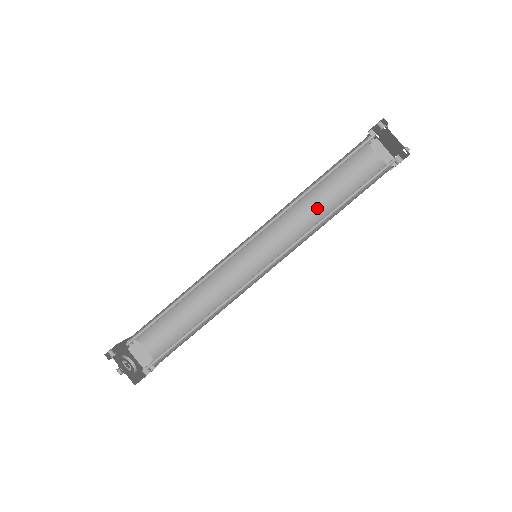
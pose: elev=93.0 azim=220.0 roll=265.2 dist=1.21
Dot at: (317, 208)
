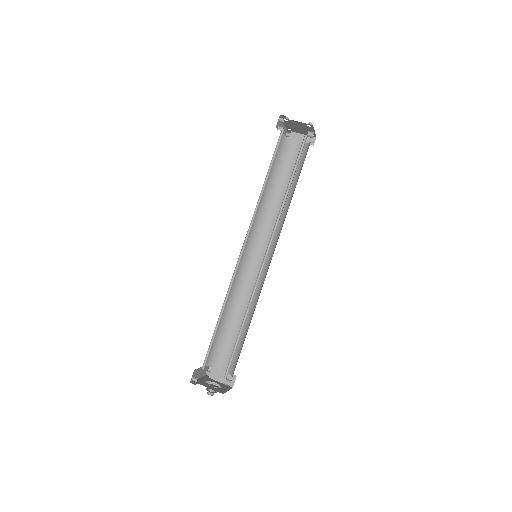
Dot at: (280, 200)
